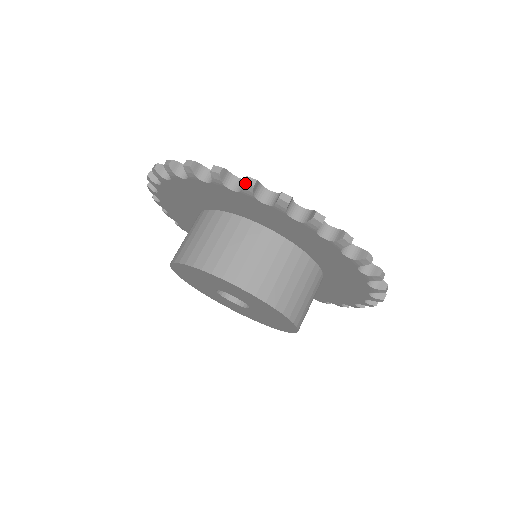
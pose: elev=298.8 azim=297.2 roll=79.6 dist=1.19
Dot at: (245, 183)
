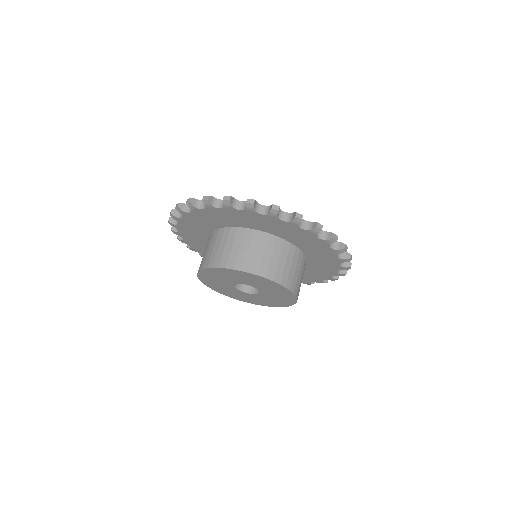
Dot at: (248, 203)
